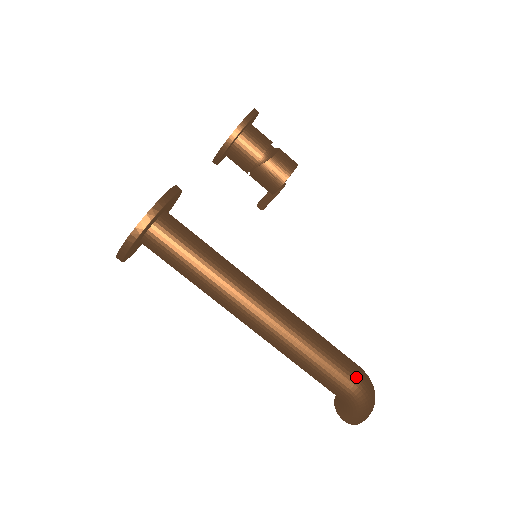
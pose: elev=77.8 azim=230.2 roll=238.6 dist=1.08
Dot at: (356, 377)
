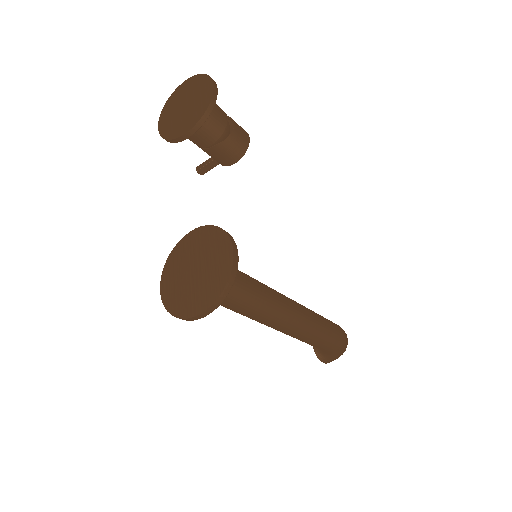
Dot at: (343, 337)
